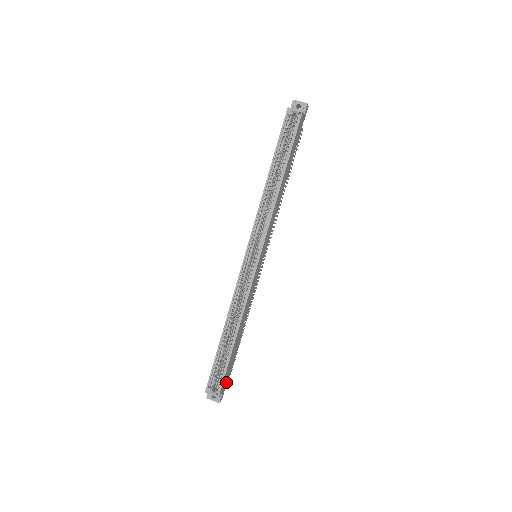
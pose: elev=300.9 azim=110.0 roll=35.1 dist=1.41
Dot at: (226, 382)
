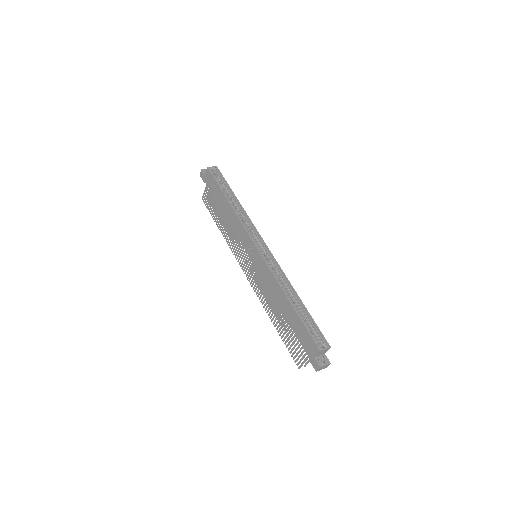
Dot at: occluded
